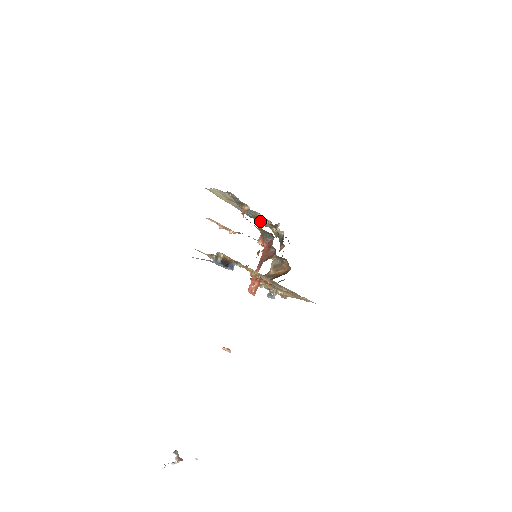
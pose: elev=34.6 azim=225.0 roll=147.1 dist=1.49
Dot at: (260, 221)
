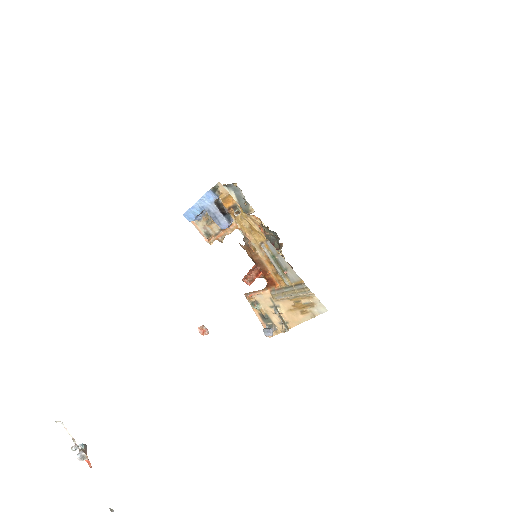
Dot at: occluded
